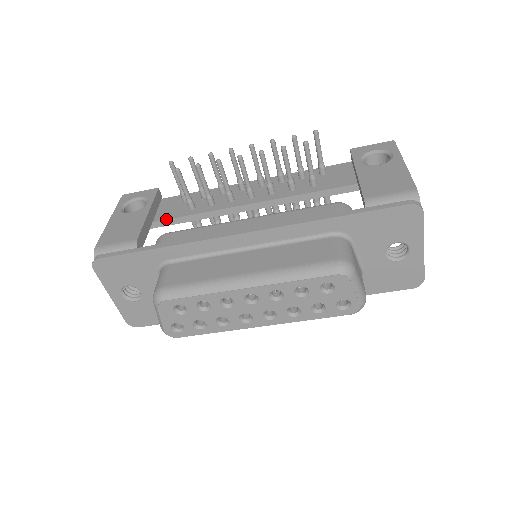
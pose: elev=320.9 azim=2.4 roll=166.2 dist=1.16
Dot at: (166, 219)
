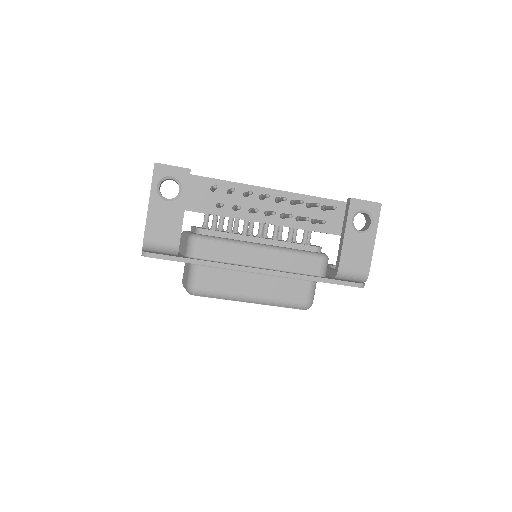
Dot at: occluded
